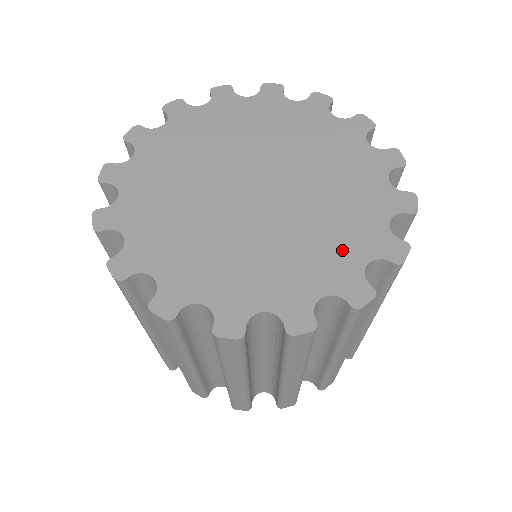
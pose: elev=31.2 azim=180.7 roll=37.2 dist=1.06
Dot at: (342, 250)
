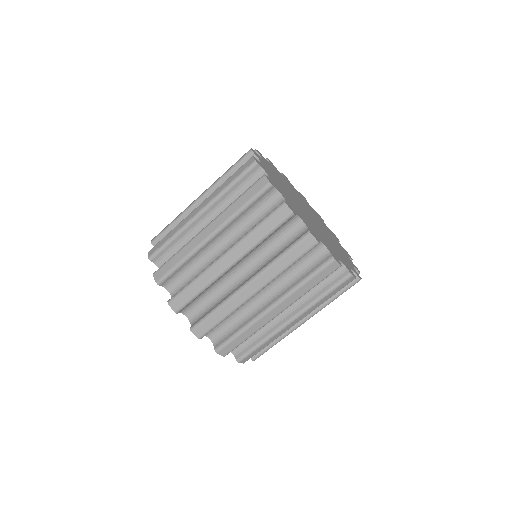
Dot at: (342, 250)
